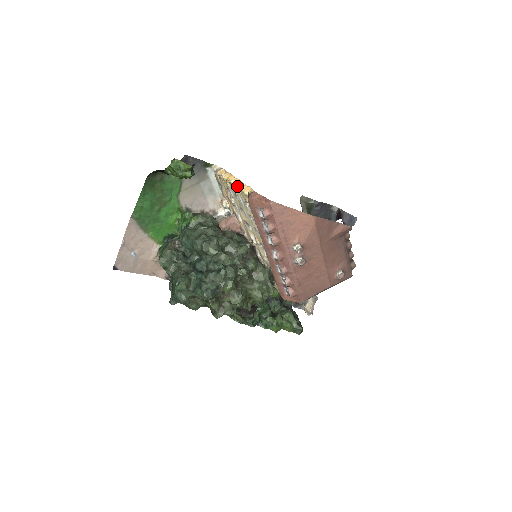
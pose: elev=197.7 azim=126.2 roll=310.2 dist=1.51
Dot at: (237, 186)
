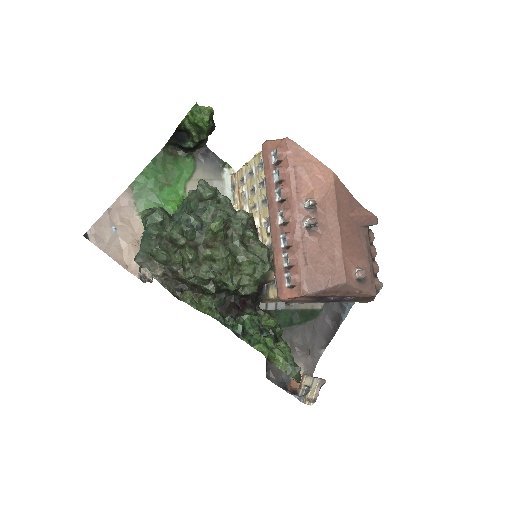
Dot at: (252, 159)
